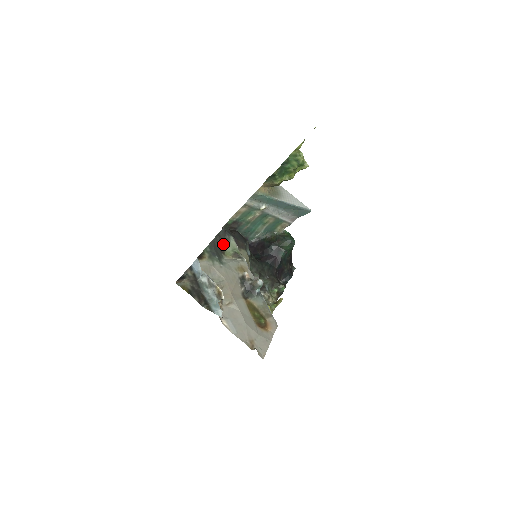
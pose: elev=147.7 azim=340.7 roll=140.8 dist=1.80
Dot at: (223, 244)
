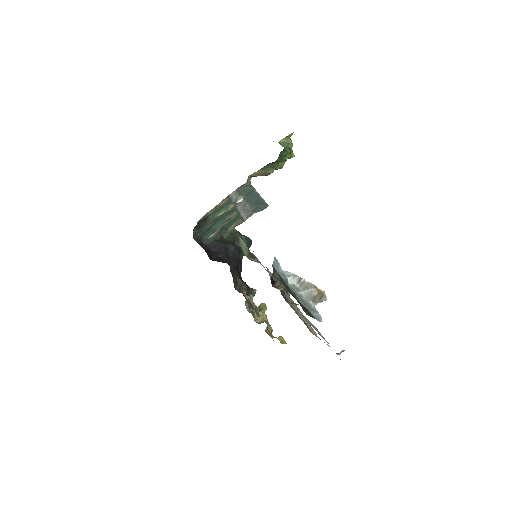
Dot at: occluded
